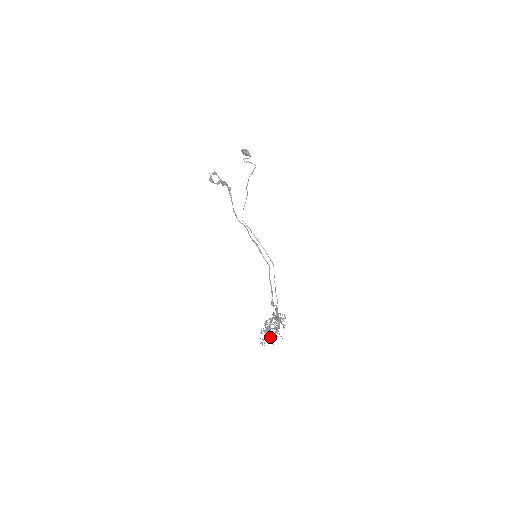
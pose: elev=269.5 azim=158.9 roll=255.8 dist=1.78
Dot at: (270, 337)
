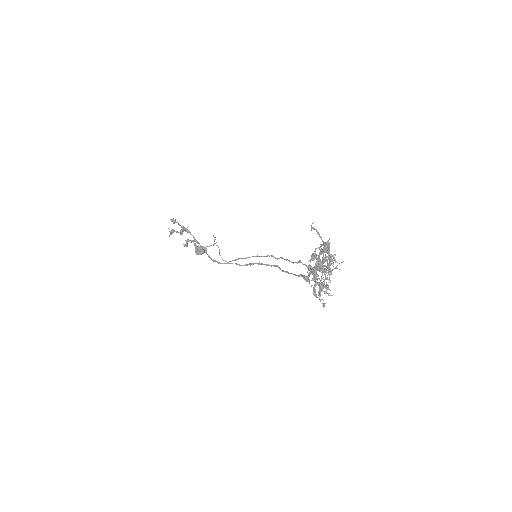
Dot at: (324, 248)
